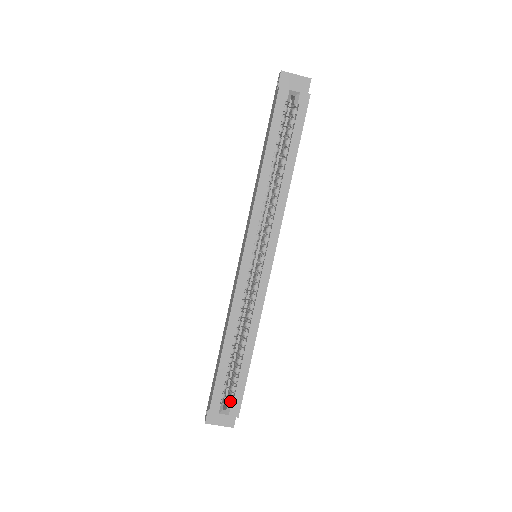
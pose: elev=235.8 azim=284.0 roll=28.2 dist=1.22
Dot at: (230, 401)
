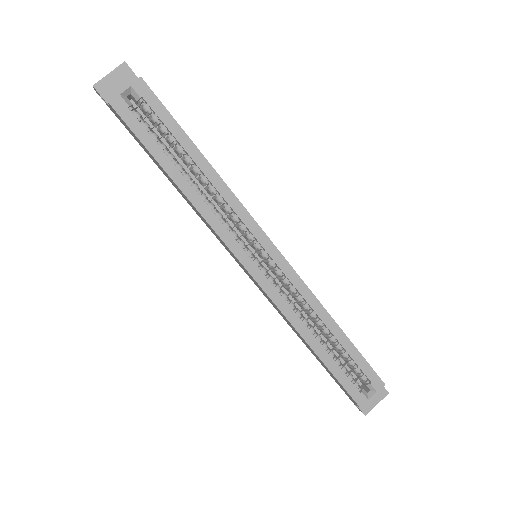
Dot at: (365, 381)
